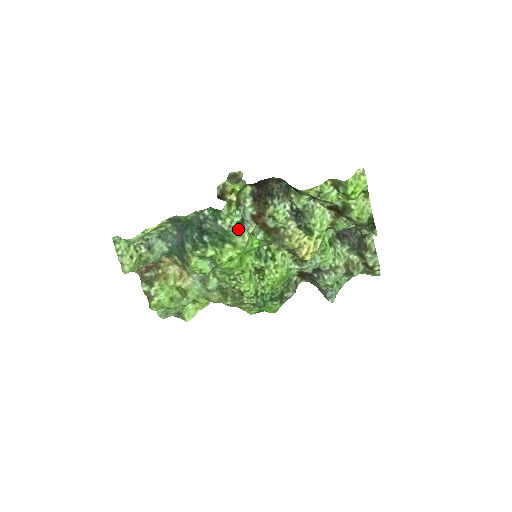
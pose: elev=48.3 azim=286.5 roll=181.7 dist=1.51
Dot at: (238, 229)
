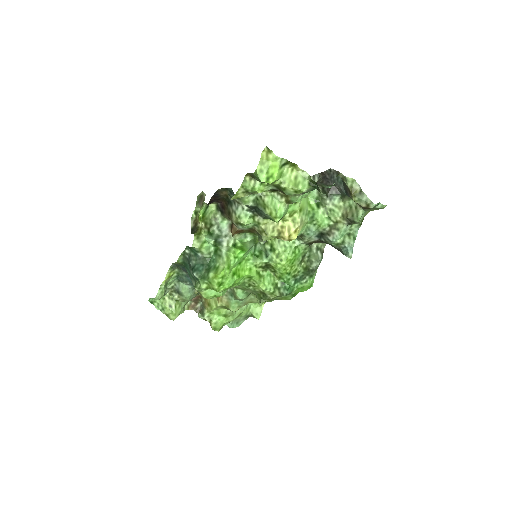
Dot at: (217, 251)
